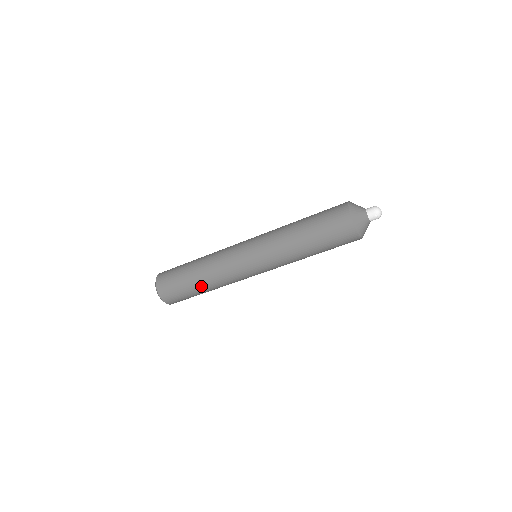
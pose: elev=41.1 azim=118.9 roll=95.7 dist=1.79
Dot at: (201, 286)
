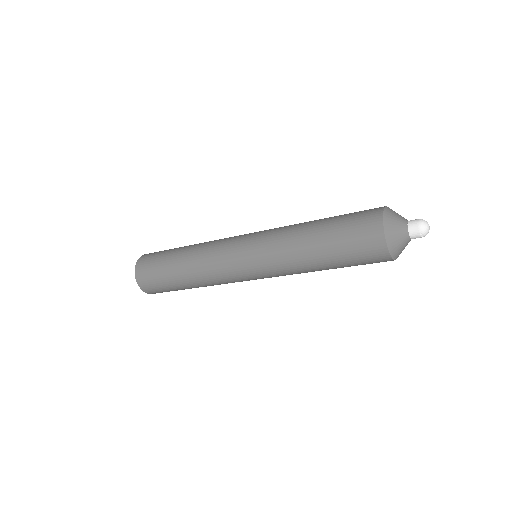
Dot at: (187, 284)
